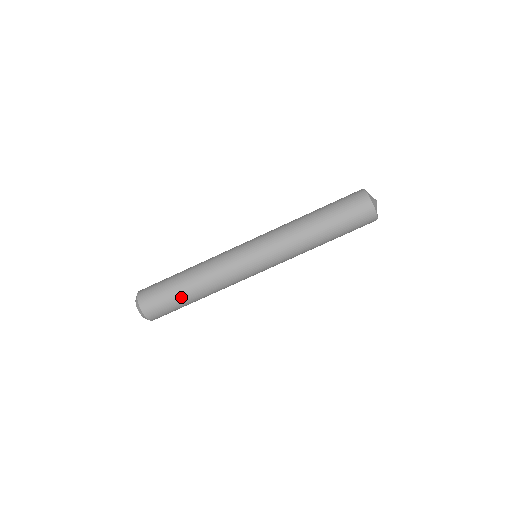
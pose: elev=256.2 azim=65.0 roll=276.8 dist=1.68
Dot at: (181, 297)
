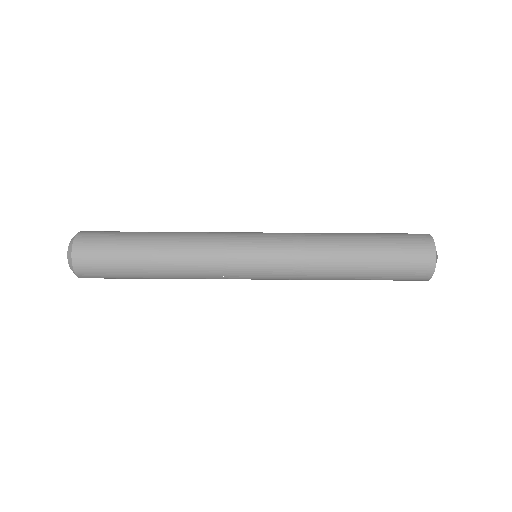
Dot at: (135, 271)
